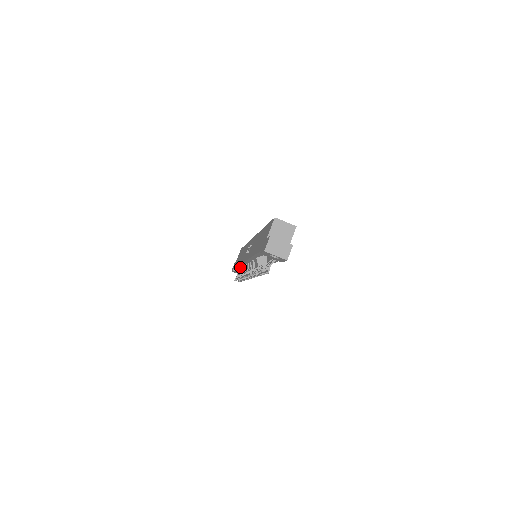
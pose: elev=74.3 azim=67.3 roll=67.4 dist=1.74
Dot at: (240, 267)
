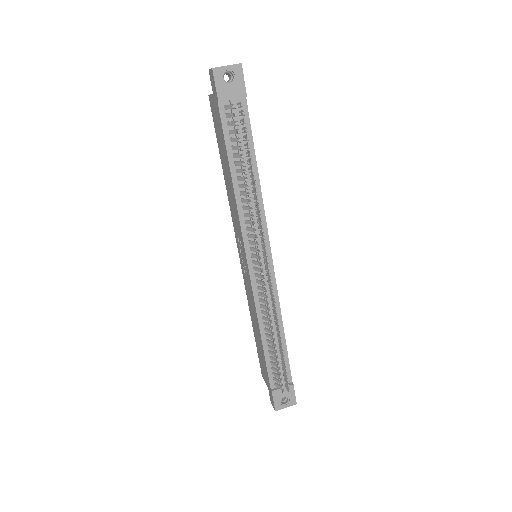
Dot at: (266, 340)
